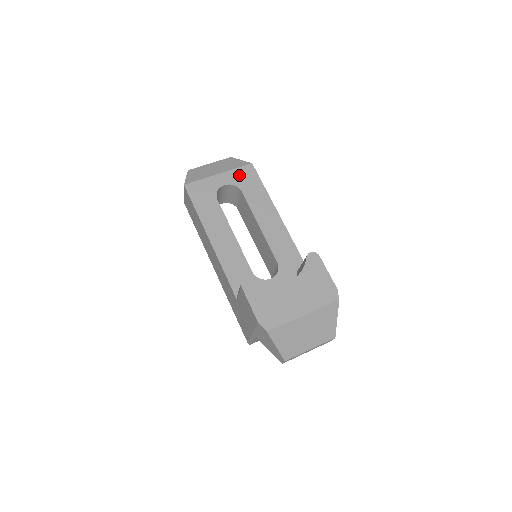
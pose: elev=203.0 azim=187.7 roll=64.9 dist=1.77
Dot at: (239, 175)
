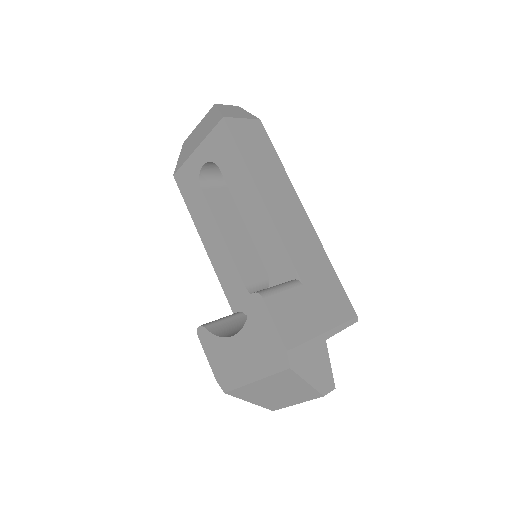
Dot at: (214, 143)
